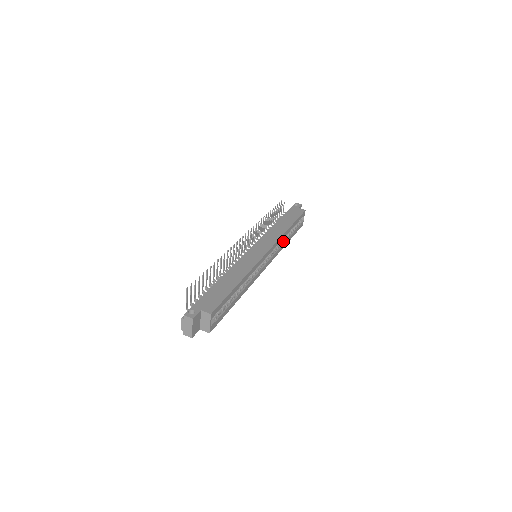
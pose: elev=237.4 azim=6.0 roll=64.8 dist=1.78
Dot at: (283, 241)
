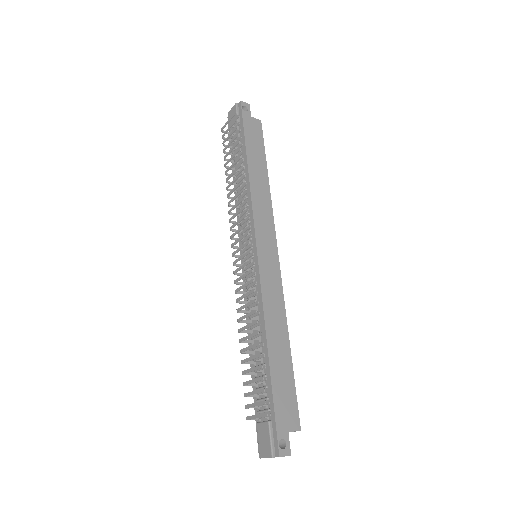
Dot at: occluded
